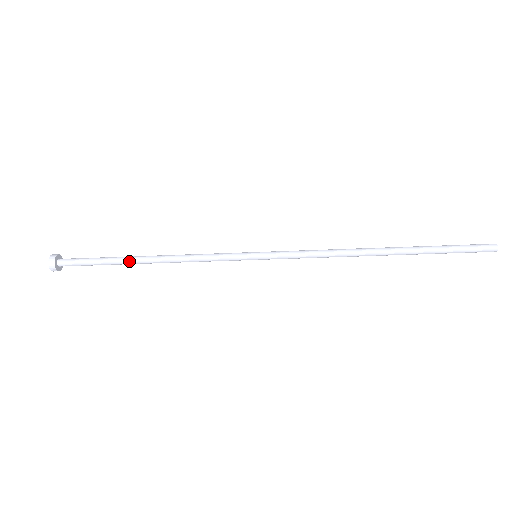
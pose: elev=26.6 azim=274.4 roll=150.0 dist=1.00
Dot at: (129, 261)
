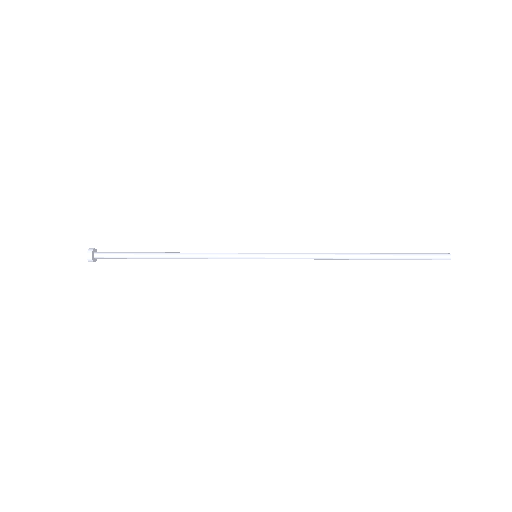
Dot at: (153, 257)
